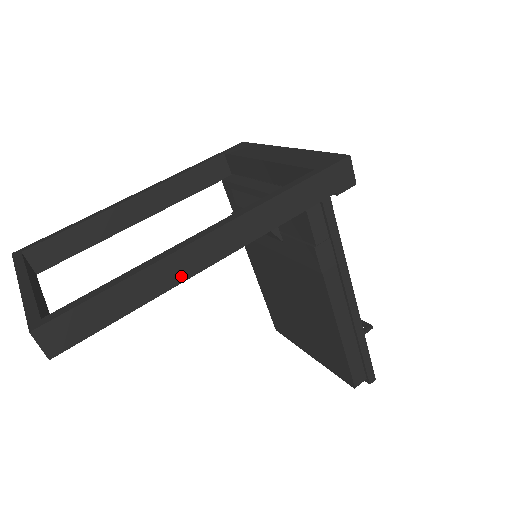
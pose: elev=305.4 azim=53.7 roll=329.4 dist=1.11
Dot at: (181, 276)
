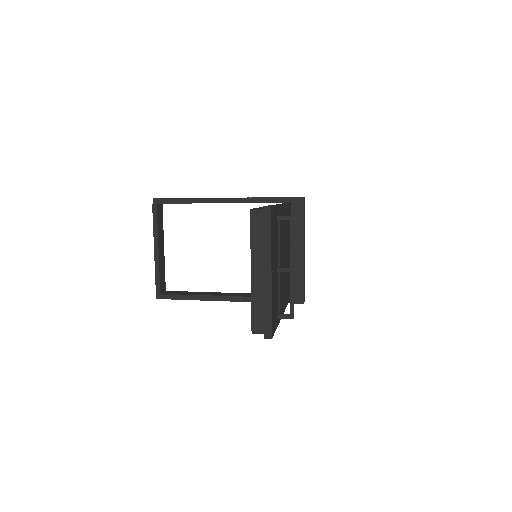
Dot at: (207, 198)
